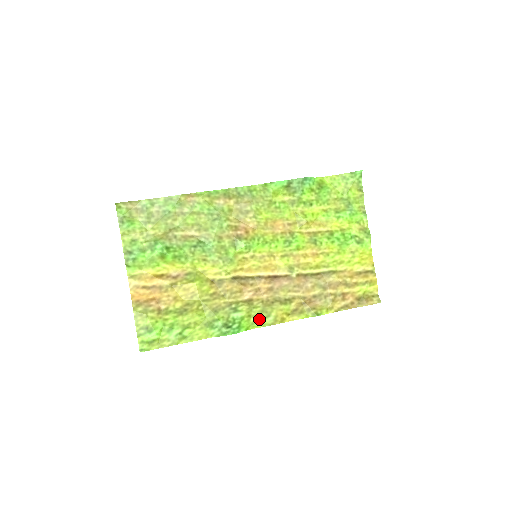
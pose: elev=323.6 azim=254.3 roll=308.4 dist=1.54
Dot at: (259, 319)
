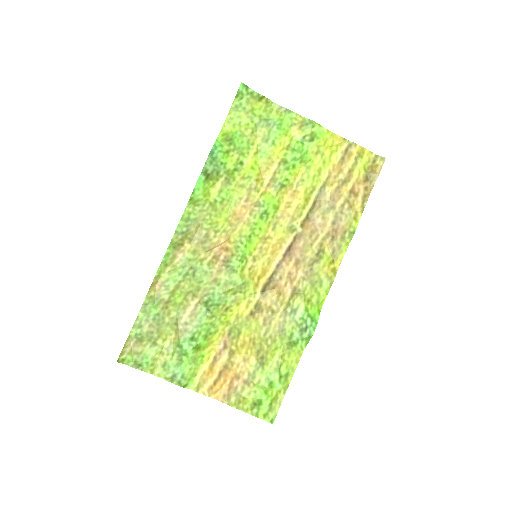
Dot at: (318, 294)
